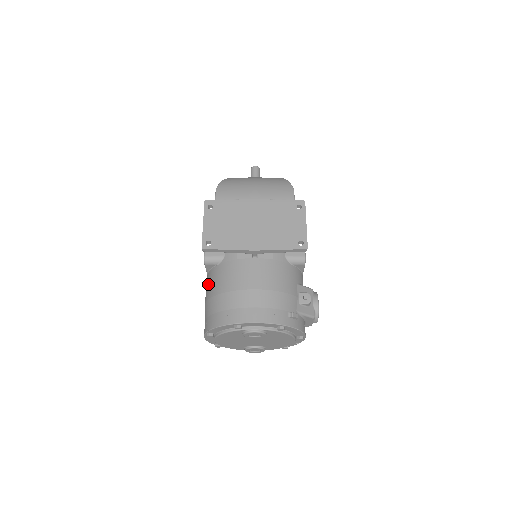
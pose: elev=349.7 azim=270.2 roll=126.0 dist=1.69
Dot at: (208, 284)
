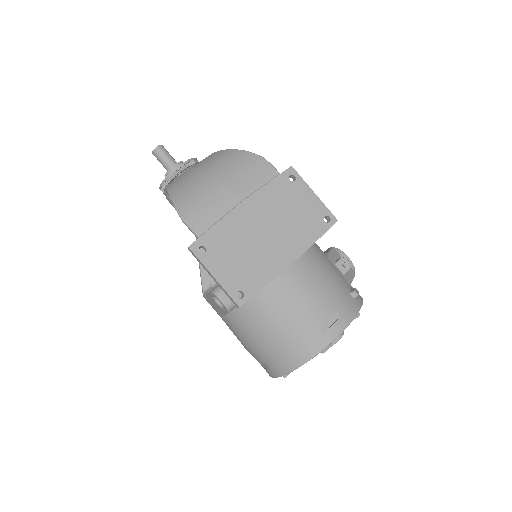
Dot at: (241, 327)
